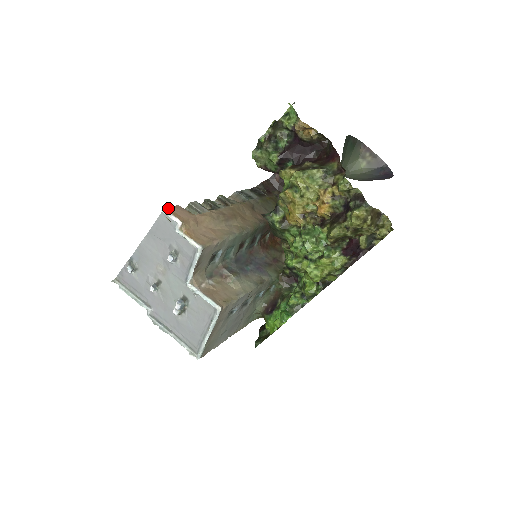
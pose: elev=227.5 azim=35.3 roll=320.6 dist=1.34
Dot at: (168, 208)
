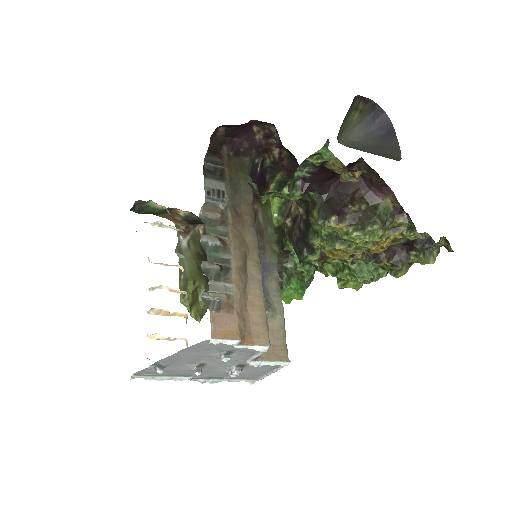
Dot at: (212, 332)
